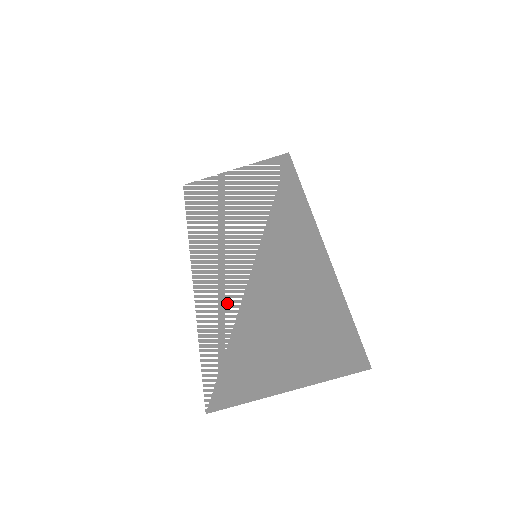
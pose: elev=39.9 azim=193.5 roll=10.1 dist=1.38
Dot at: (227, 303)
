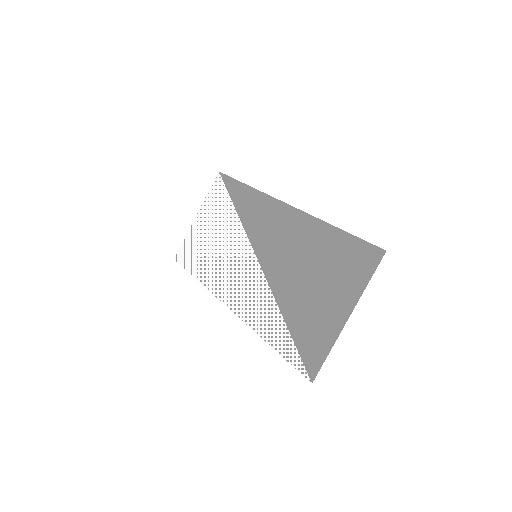
Dot at: (264, 303)
